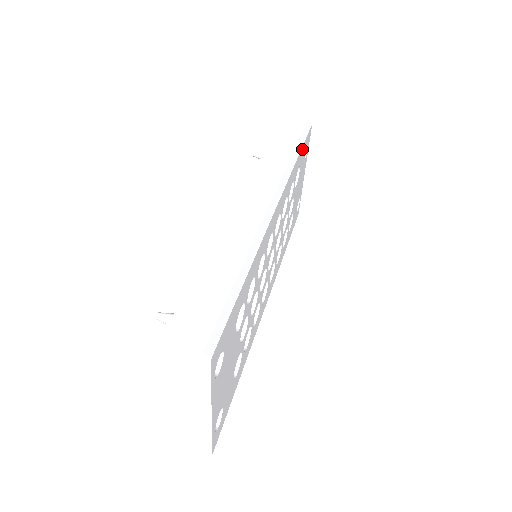
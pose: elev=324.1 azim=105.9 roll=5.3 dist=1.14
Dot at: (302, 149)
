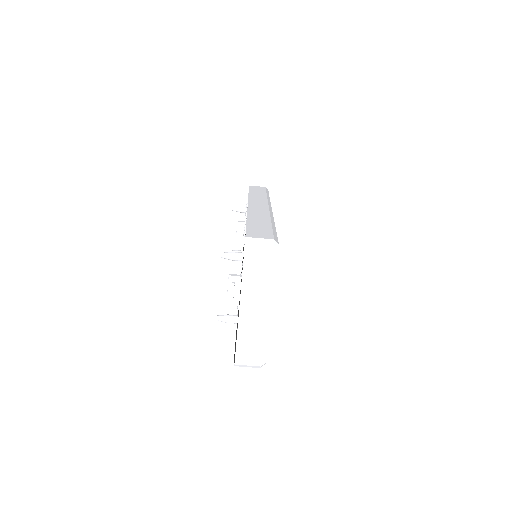
Dot at: occluded
